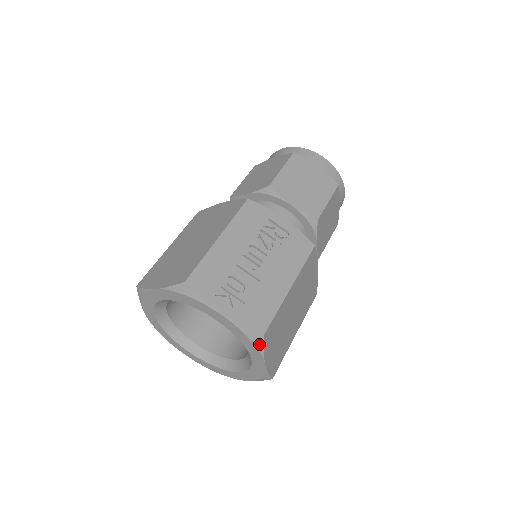
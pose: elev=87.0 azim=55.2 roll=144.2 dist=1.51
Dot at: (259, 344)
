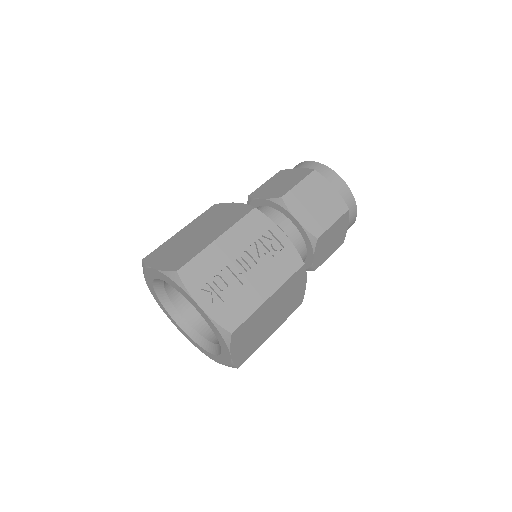
Dot at: (227, 339)
